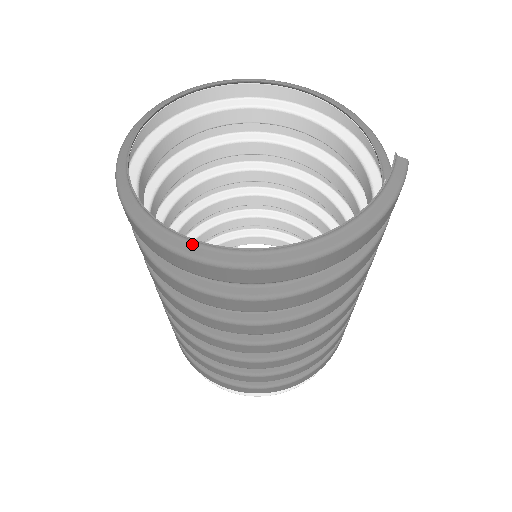
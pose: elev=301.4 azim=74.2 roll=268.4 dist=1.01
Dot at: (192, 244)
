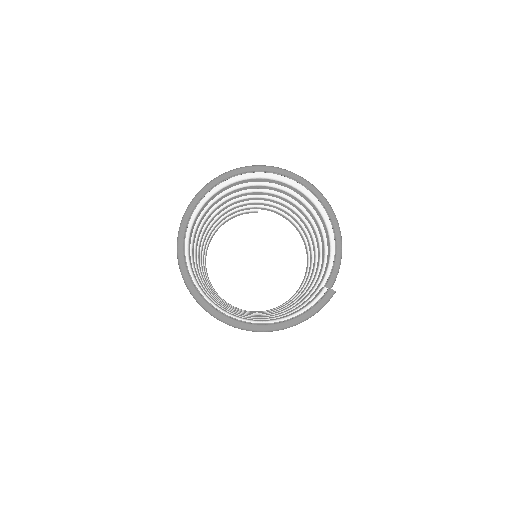
Dot at: (207, 302)
